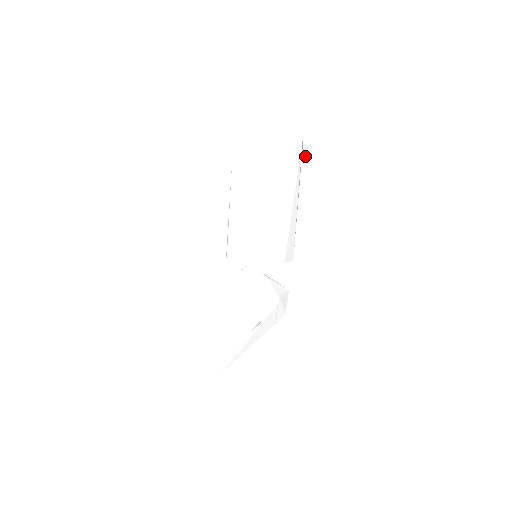
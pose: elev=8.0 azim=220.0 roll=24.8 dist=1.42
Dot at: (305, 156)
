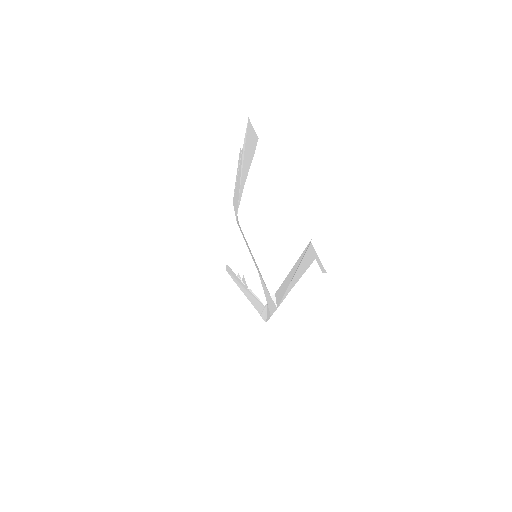
Dot at: (306, 262)
